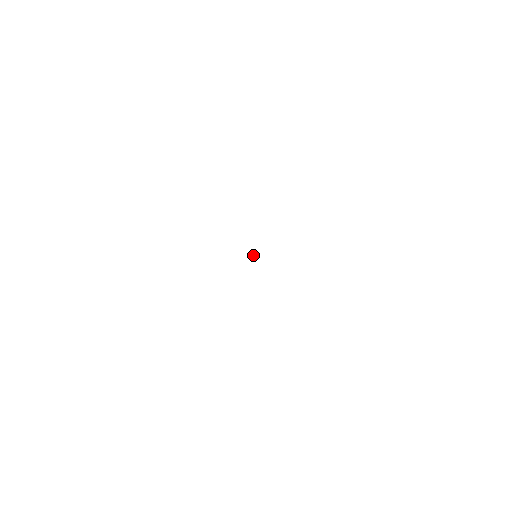
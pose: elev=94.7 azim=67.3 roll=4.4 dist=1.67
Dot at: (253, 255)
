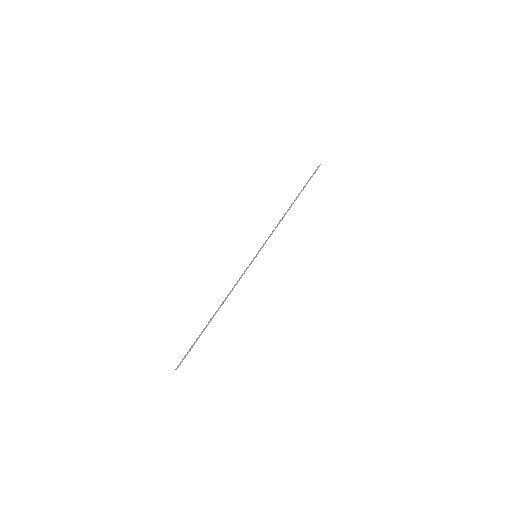
Dot at: occluded
